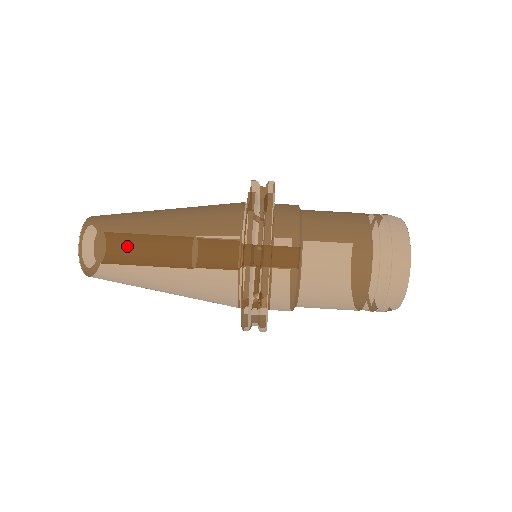
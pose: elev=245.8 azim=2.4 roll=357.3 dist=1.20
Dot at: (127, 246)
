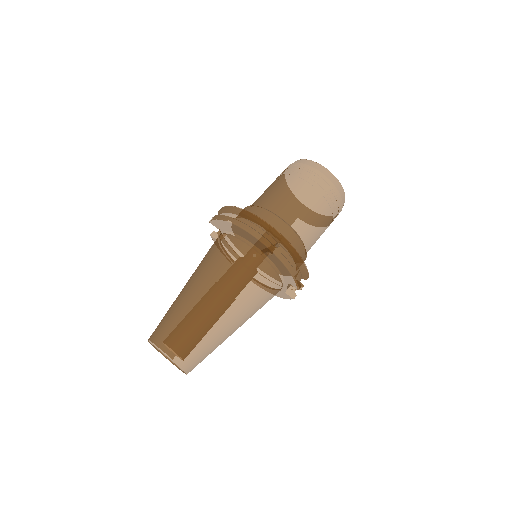
Dot at: (181, 310)
